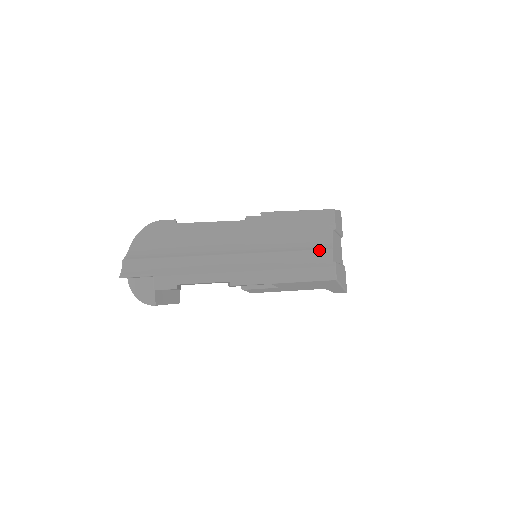
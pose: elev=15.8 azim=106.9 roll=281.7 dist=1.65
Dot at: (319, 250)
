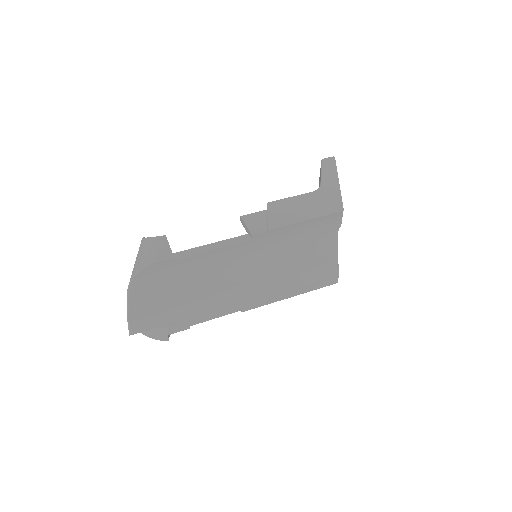
Dot at: (326, 261)
